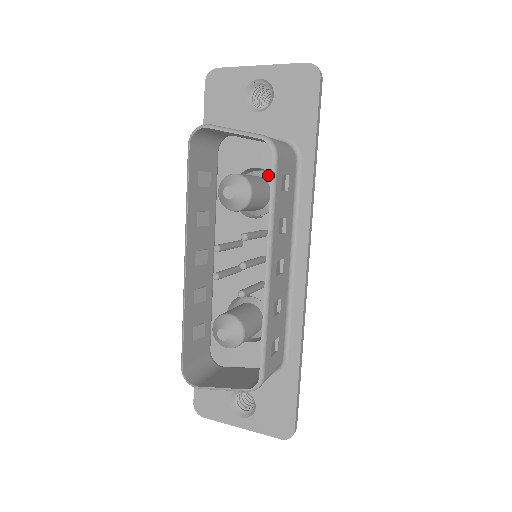
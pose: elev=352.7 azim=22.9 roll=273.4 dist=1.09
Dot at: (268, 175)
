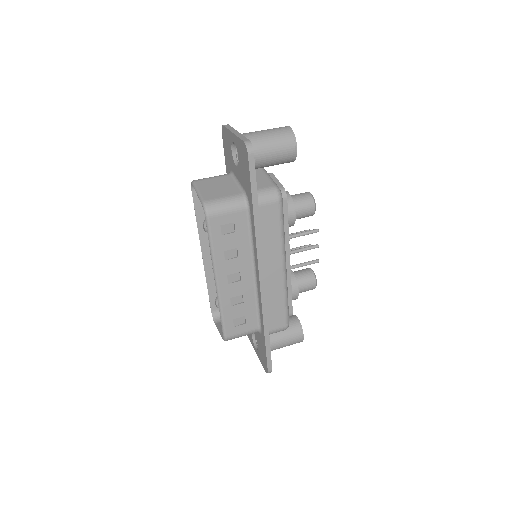
Dot at: occluded
